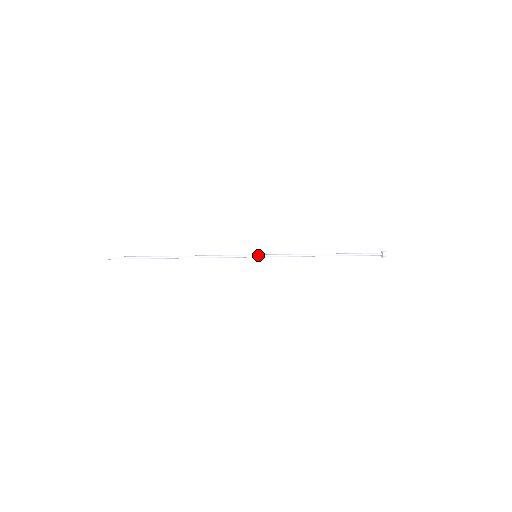
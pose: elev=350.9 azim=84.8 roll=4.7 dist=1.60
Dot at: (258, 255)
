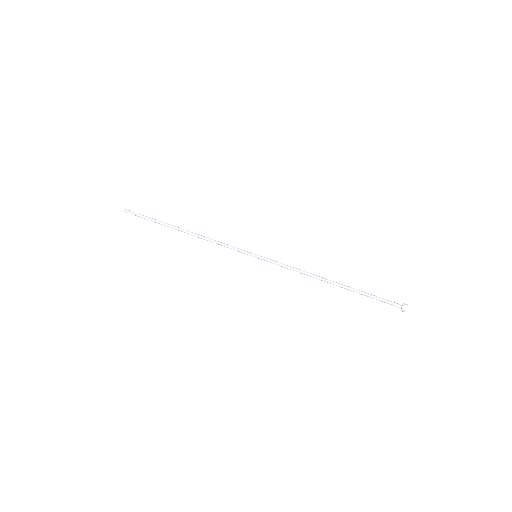
Dot at: (257, 257)
